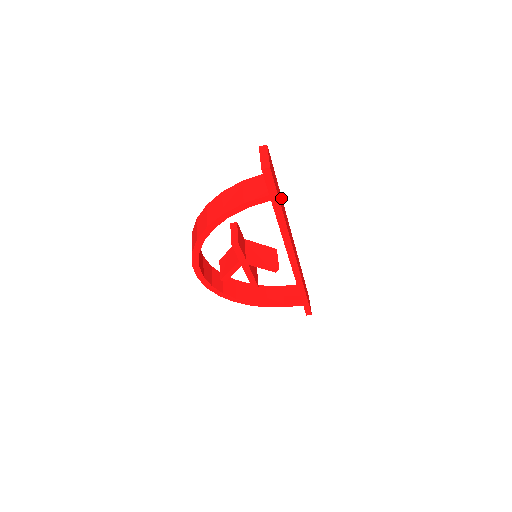
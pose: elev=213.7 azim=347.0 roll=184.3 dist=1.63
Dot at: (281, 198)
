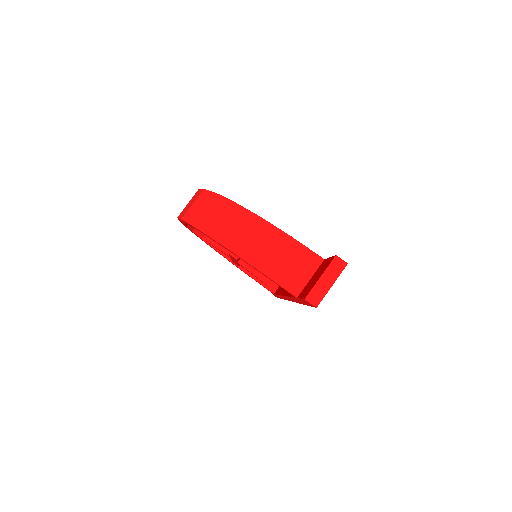
Dot at: occluded
